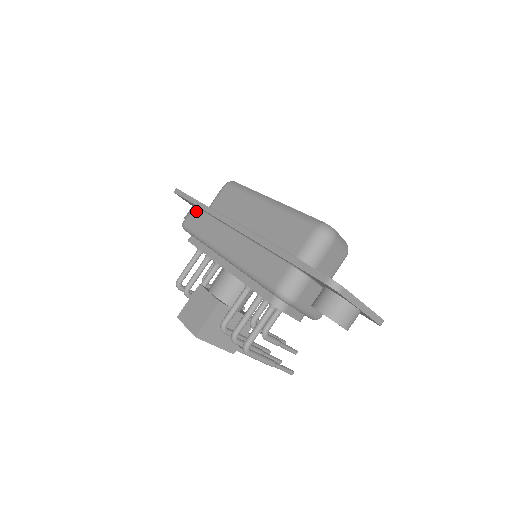
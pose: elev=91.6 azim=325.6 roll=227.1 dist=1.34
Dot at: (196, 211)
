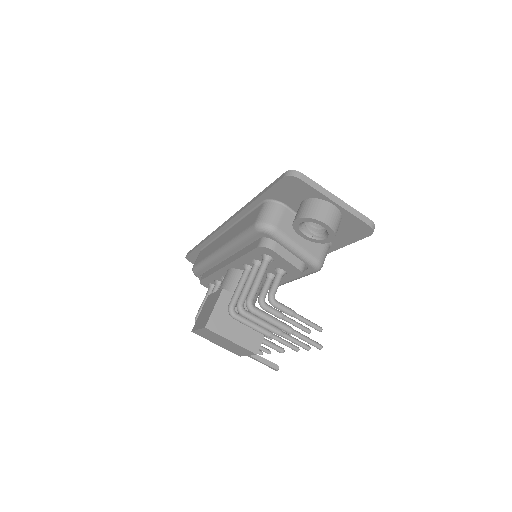
Dot at: (201, 252)
